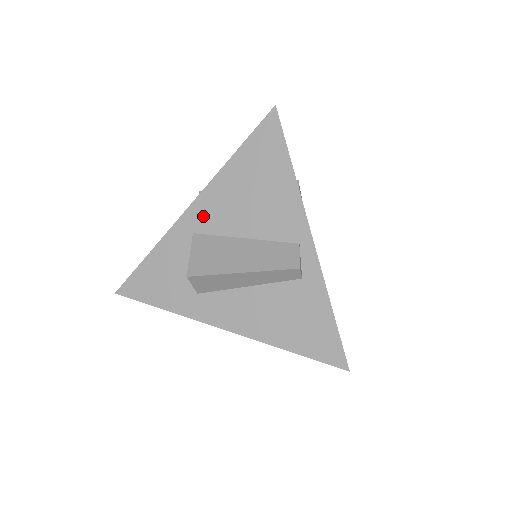
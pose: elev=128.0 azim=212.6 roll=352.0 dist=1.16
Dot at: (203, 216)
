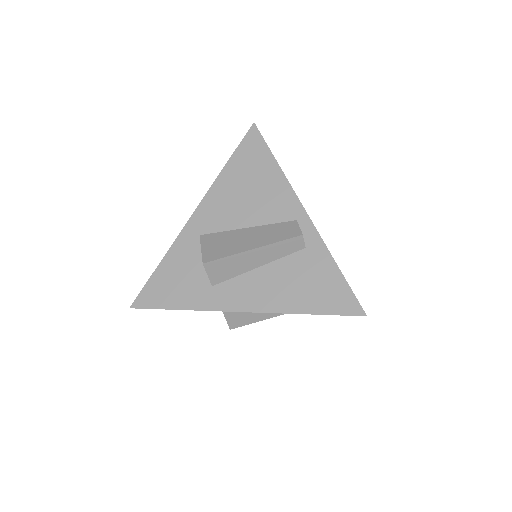
Dot at: (207, 219)
